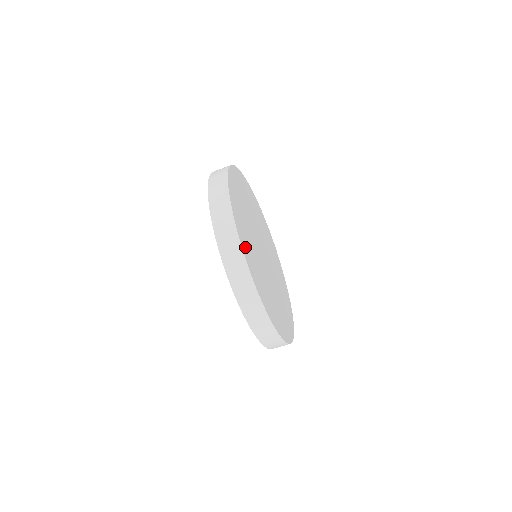
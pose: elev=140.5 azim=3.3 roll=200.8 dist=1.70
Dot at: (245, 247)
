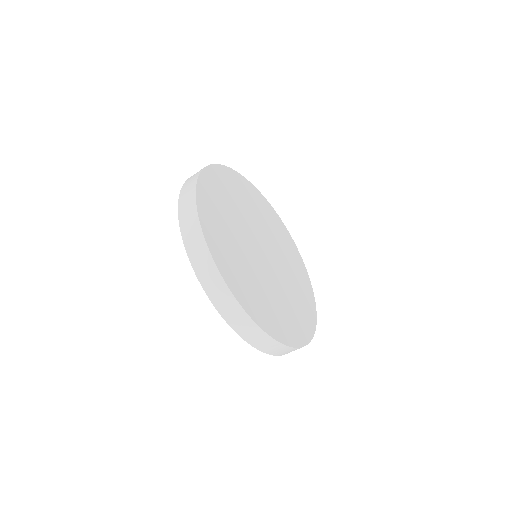
Dot at: (273, 326)
